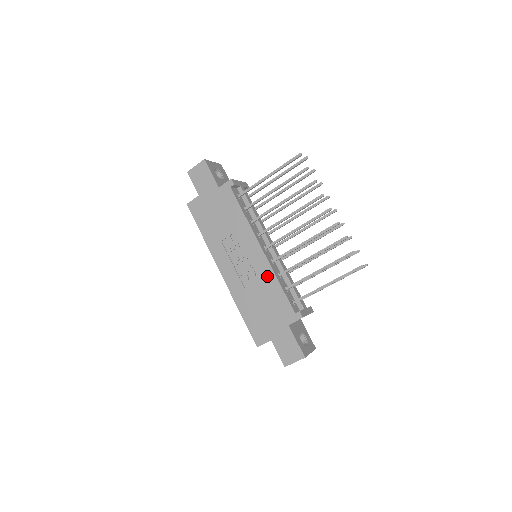
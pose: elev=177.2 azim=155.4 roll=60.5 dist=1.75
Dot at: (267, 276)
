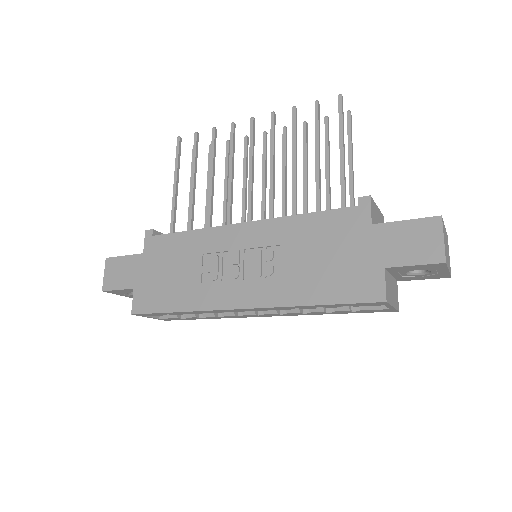
Dot at: (282, 230)
